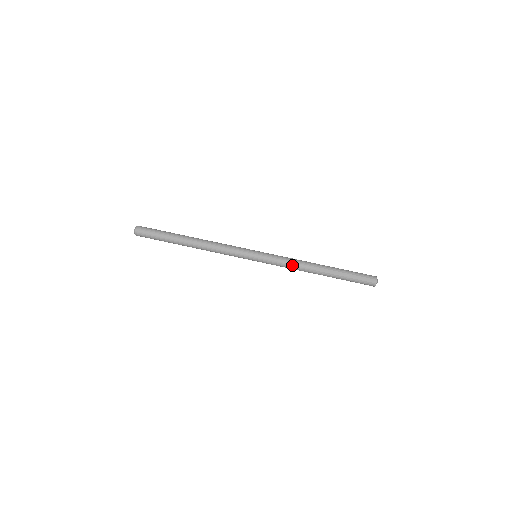
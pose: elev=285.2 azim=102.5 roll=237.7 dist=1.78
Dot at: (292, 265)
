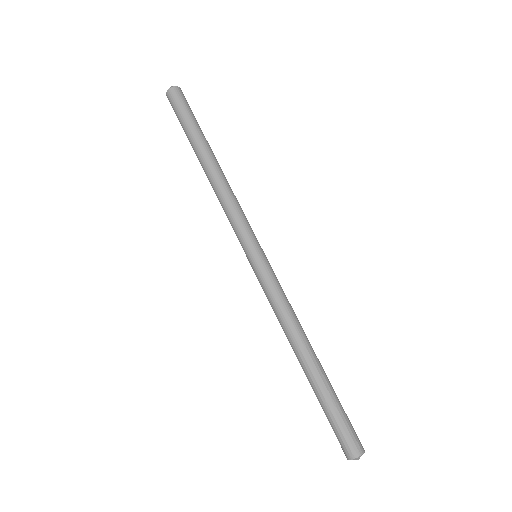
Dot at: (285, 311)
